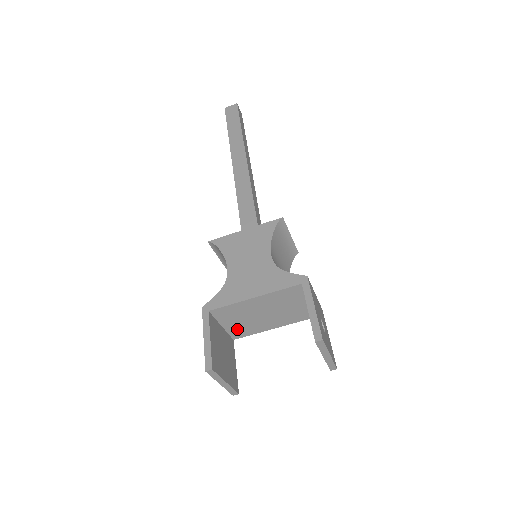
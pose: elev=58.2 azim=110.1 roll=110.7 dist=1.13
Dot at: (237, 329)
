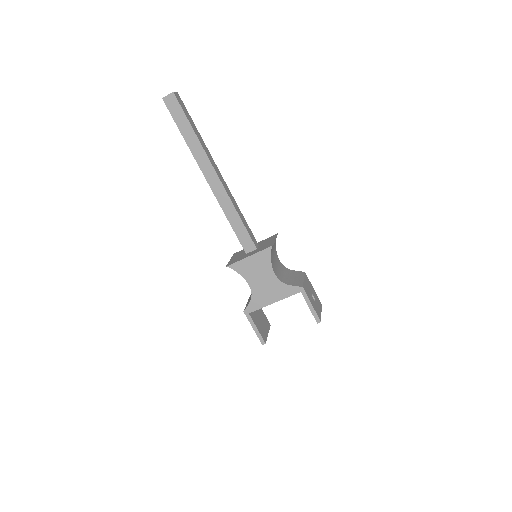
Dot at: occluded
